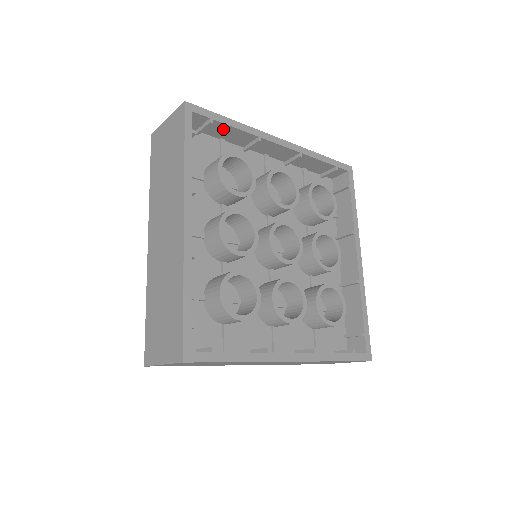
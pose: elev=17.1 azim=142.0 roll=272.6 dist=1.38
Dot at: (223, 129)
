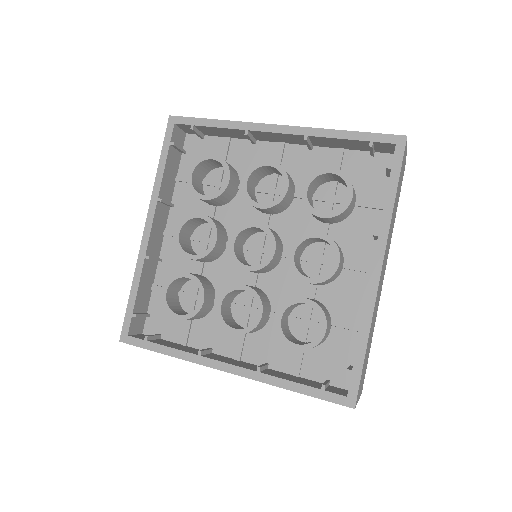
Dot at: (214, 130)
